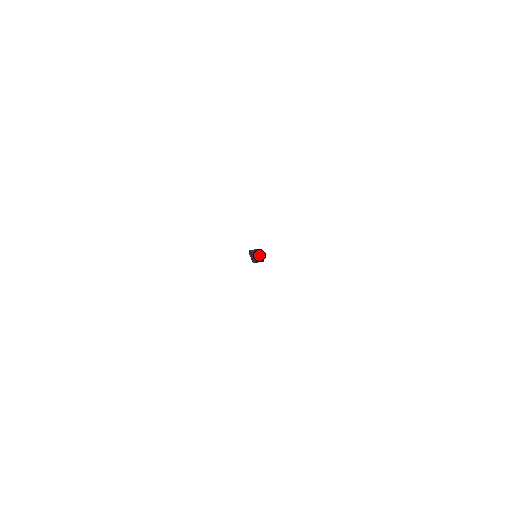
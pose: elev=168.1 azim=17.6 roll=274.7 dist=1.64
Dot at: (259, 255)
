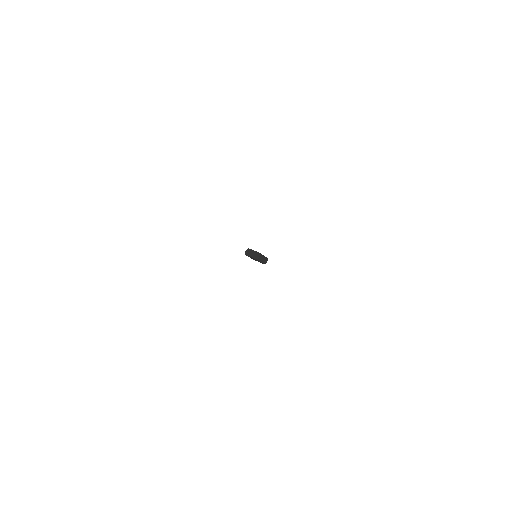
Dot at: occluded
